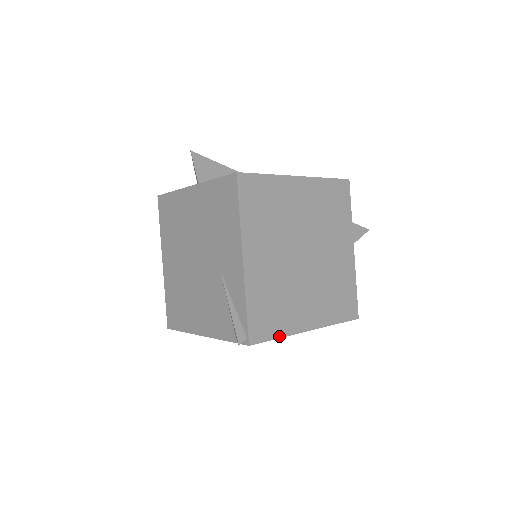
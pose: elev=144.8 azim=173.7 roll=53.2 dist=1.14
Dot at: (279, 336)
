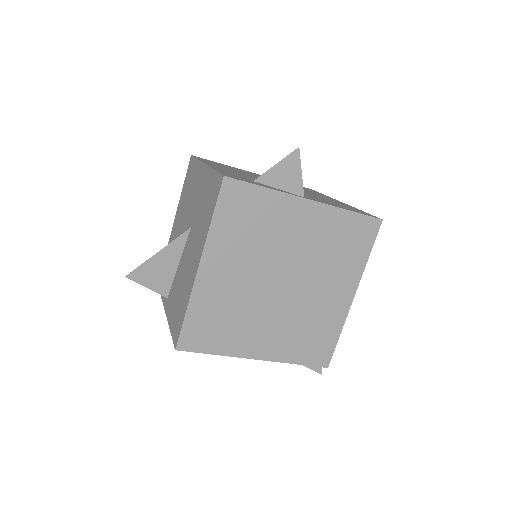
Dot at: (338, 335)
